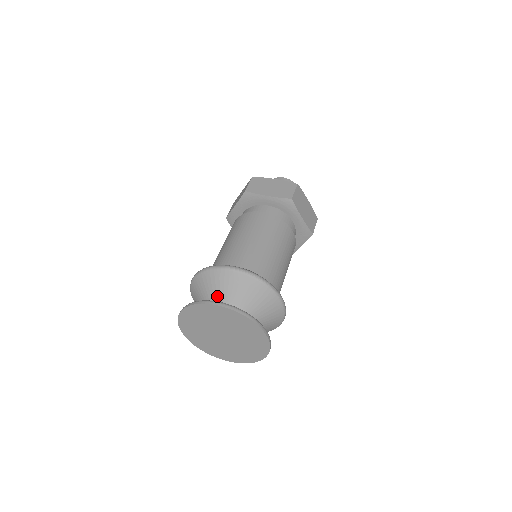
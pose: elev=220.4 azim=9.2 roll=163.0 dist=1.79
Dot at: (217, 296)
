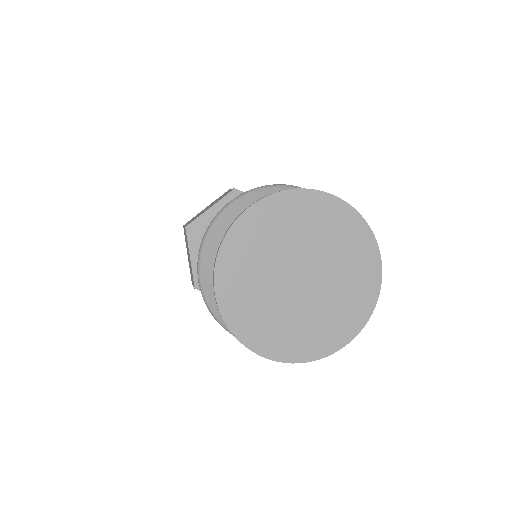
Dot at: occluded
